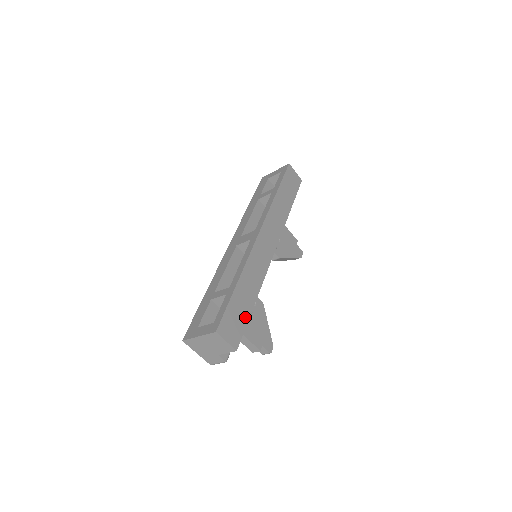
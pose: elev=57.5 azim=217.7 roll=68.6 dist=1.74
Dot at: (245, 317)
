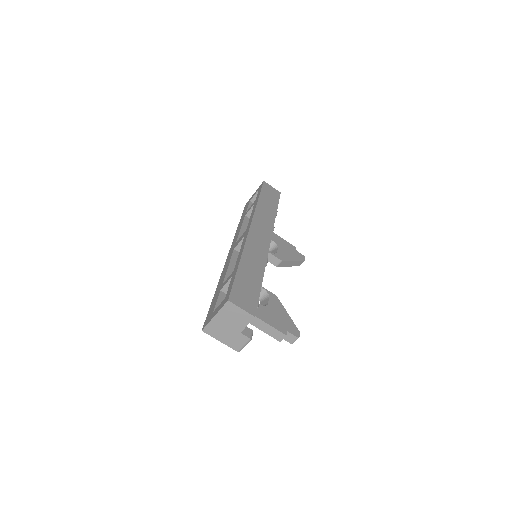
Dot at: (256, 290)
